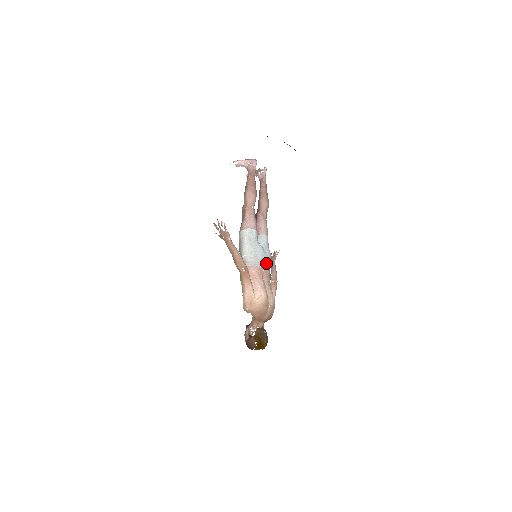
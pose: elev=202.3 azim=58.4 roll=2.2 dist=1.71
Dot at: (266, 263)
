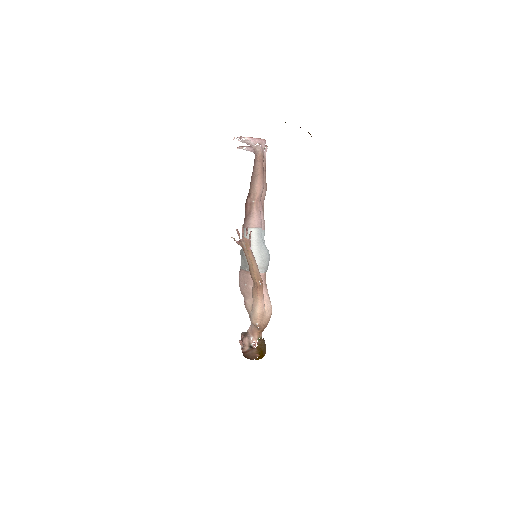
Dot at: occluded
